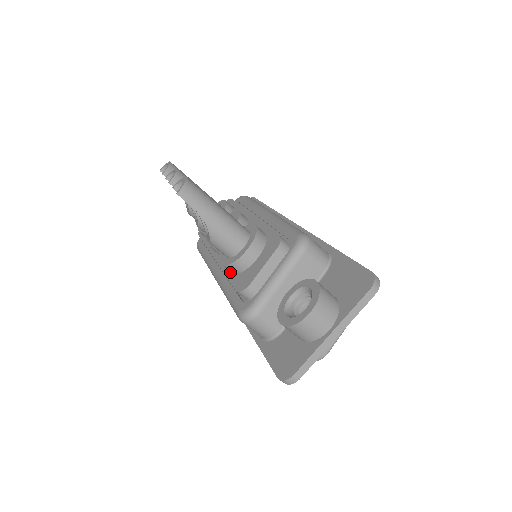
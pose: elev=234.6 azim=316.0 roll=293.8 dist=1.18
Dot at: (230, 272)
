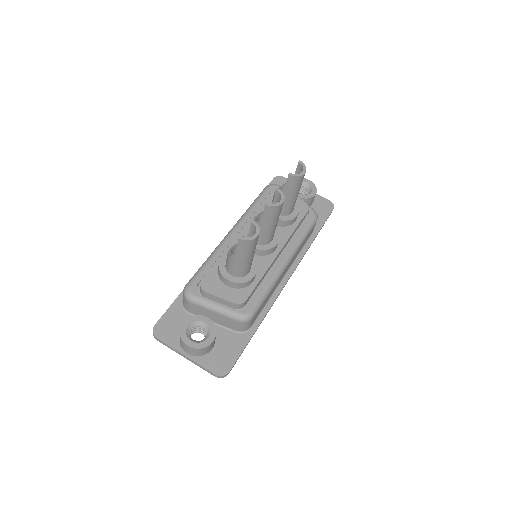
Dot at: occluded
